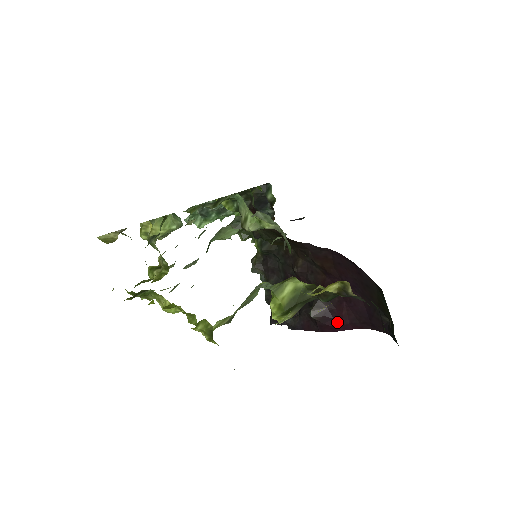
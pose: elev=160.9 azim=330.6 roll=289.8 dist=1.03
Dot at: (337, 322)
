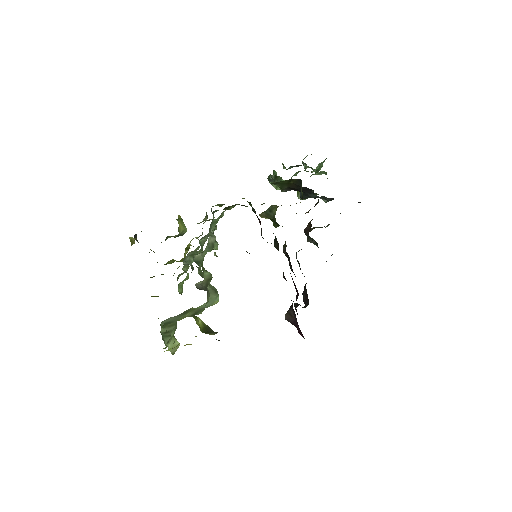
Dot at: (300, 332)
